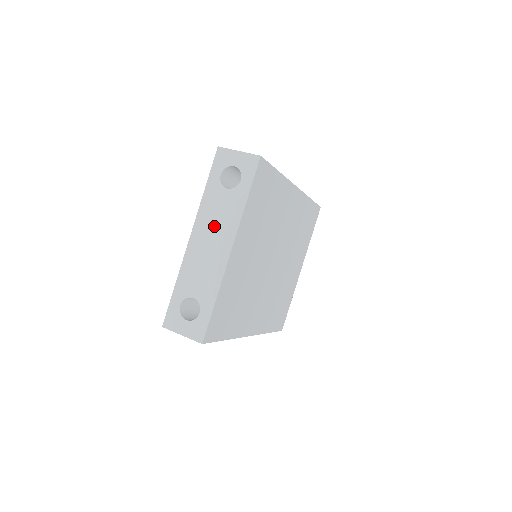
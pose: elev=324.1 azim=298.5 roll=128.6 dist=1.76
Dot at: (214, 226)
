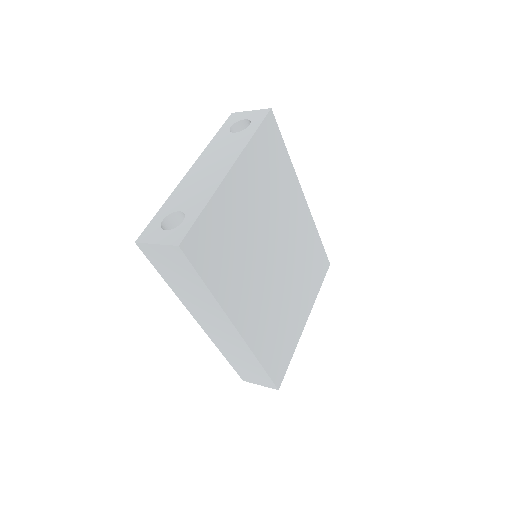
Dot at: (216, 157)
